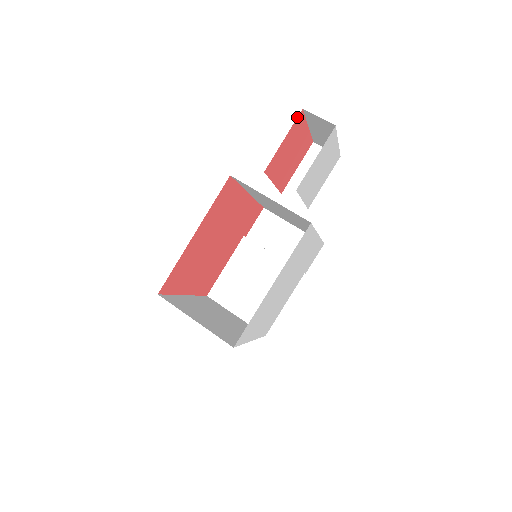
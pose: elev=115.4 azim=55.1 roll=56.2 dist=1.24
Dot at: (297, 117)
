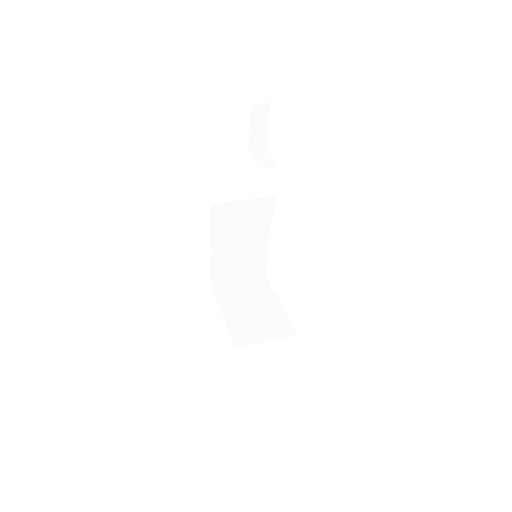
Dot at: occluded
